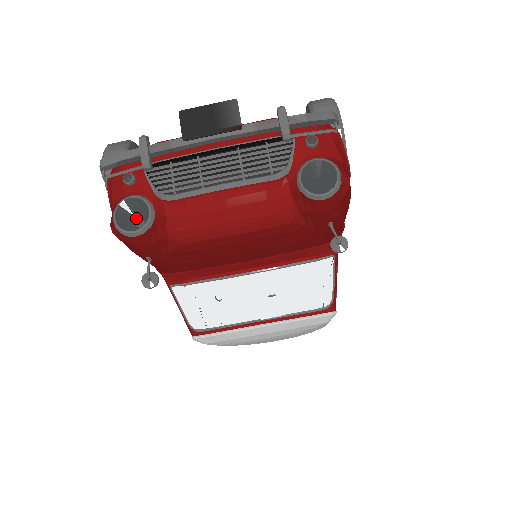
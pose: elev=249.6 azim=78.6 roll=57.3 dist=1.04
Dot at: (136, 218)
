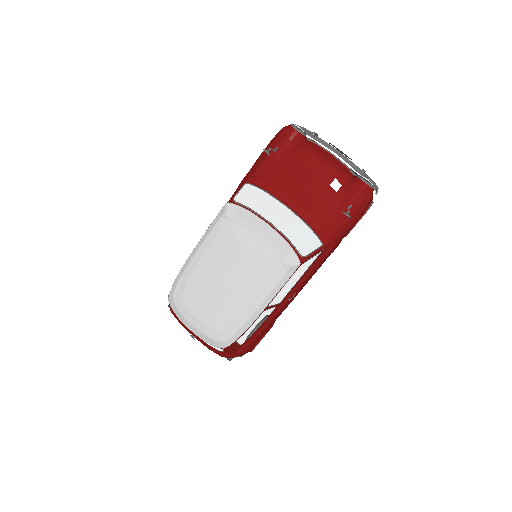
Dot at: occluded
